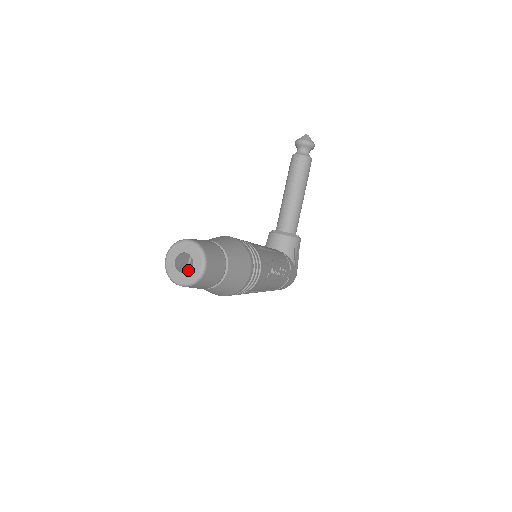
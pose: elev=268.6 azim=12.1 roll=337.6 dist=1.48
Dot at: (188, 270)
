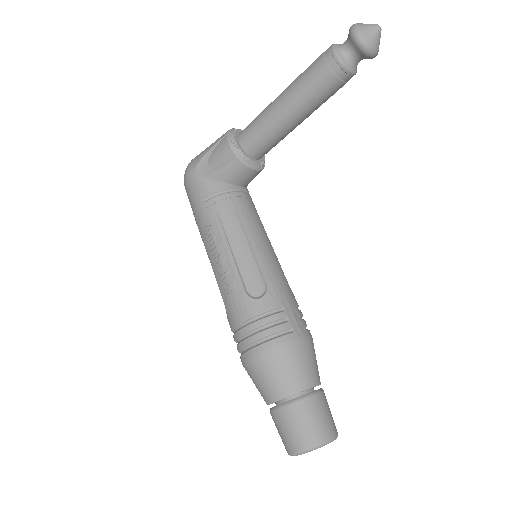
Dot at: occluded
